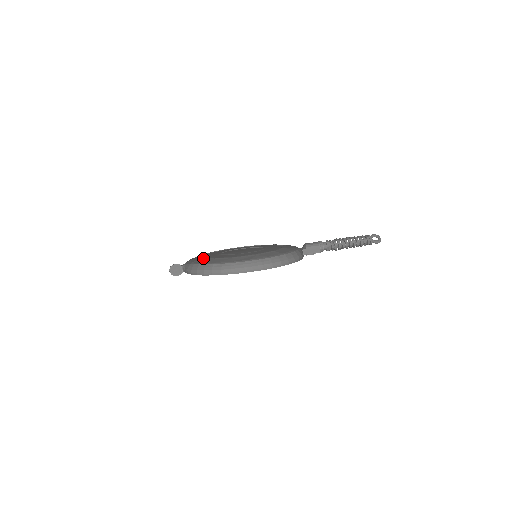
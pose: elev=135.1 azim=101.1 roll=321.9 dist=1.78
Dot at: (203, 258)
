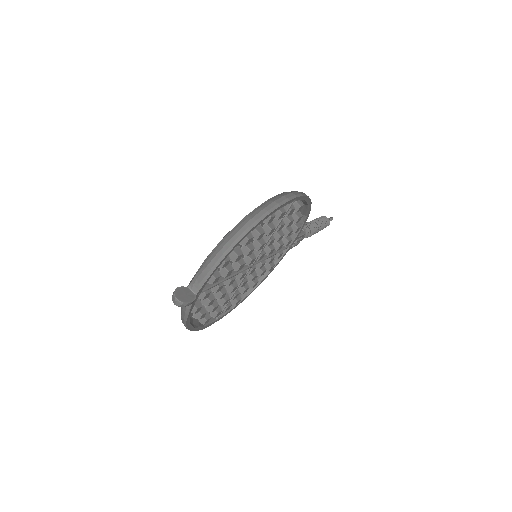
Dot at: occluded
